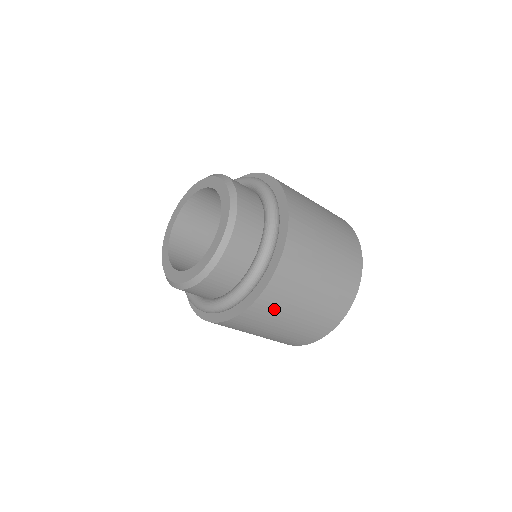
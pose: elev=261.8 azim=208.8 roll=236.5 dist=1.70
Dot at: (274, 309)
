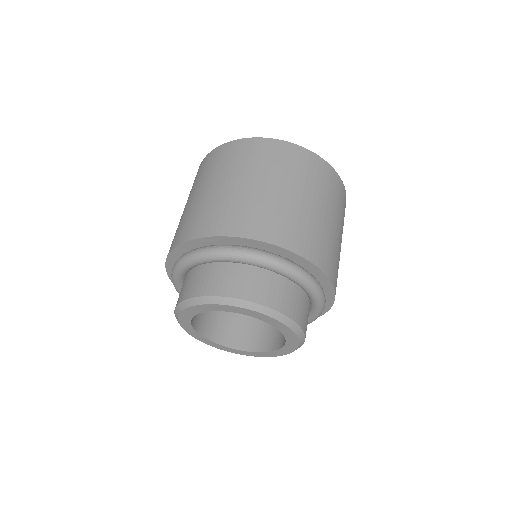
Dot at: occluded
